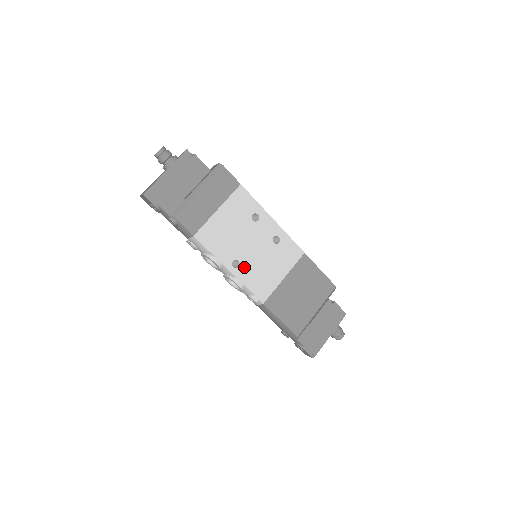
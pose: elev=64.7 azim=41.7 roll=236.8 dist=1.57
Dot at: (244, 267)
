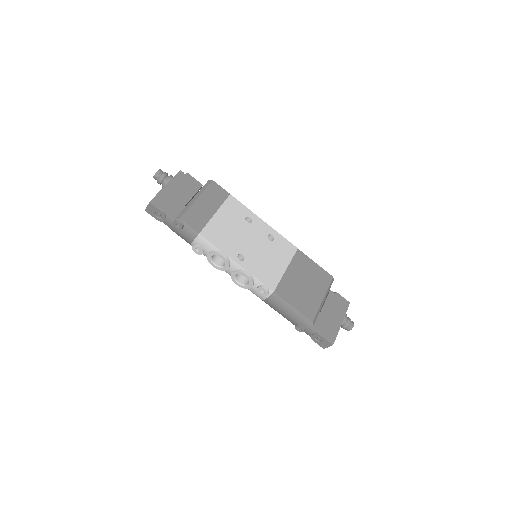
Dot at: (249, 260)
